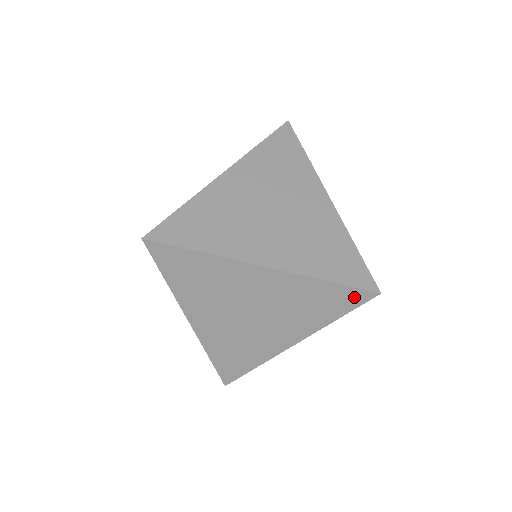
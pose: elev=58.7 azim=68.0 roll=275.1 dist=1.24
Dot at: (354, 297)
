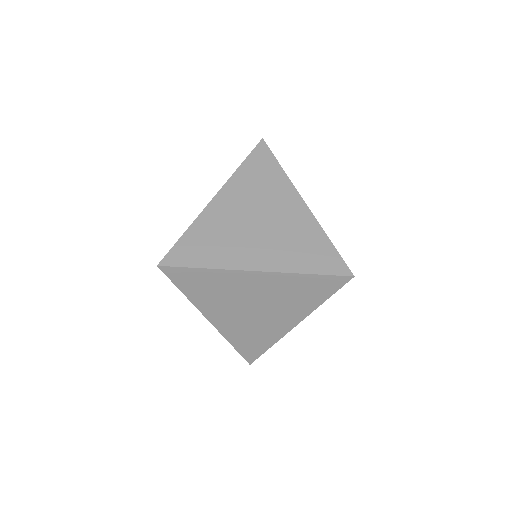
Dot at: (333, 282)
